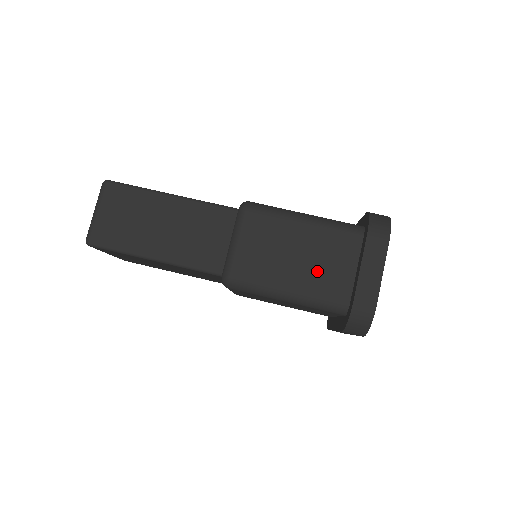
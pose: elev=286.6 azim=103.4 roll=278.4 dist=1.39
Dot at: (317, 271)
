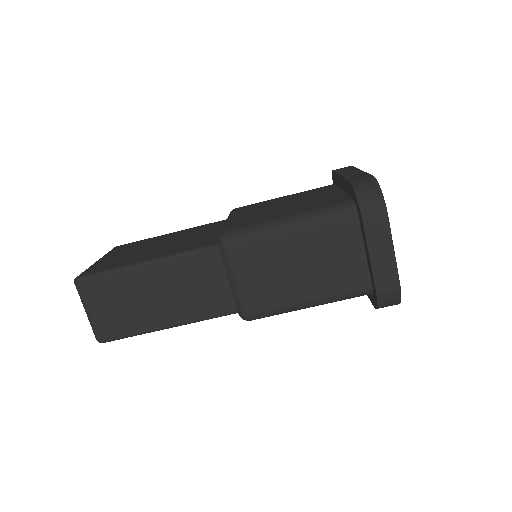
Dot at: (327, 272)
